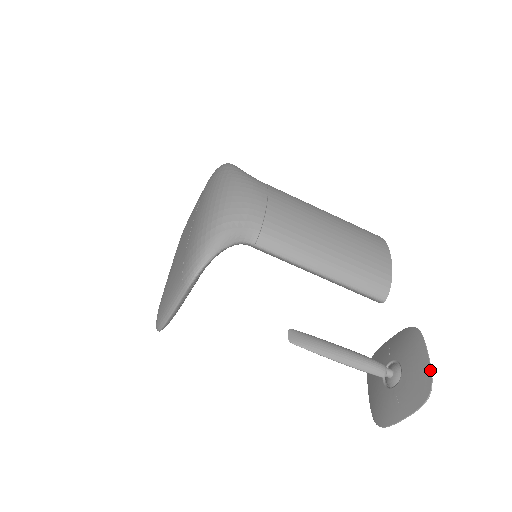
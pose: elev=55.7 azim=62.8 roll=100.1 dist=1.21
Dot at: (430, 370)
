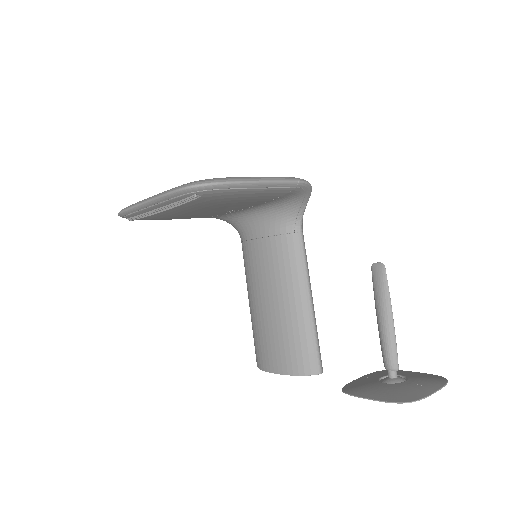
Dot at: (431, 374)
